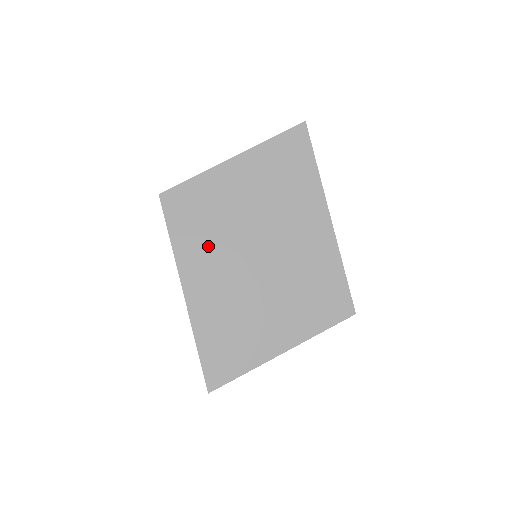
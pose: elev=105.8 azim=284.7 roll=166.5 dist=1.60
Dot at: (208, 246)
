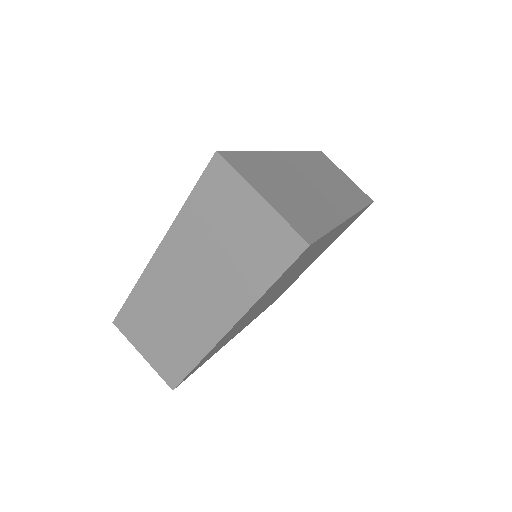
Dot at: (239, 329)
